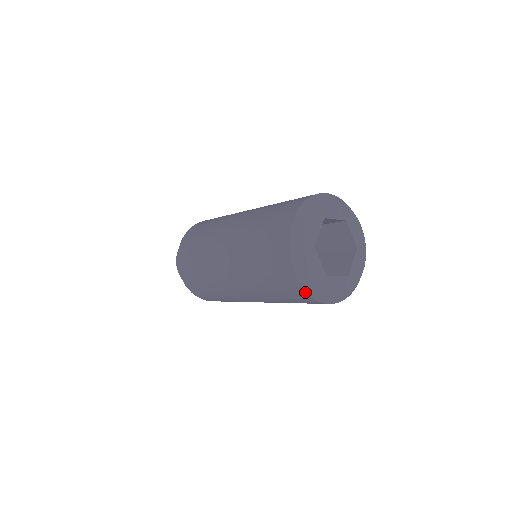
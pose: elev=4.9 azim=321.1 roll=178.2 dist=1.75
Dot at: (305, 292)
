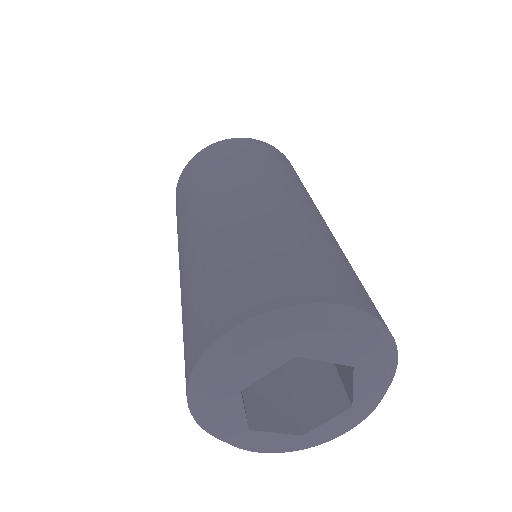
Dot at: occluded
